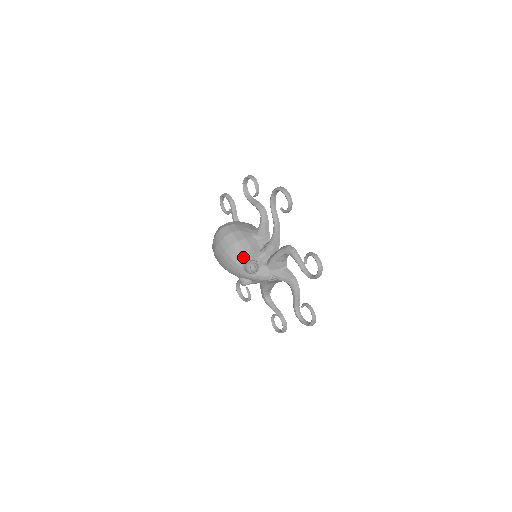
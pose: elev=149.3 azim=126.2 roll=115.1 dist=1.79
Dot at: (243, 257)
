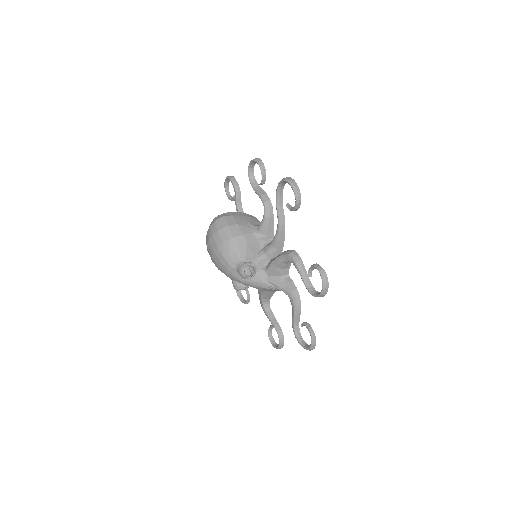
Dot at: (237, 257)
